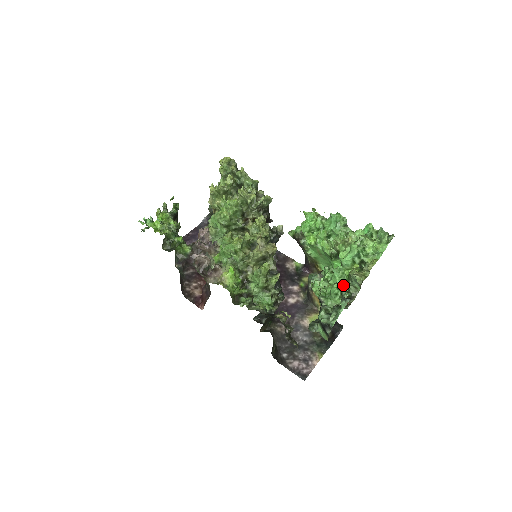
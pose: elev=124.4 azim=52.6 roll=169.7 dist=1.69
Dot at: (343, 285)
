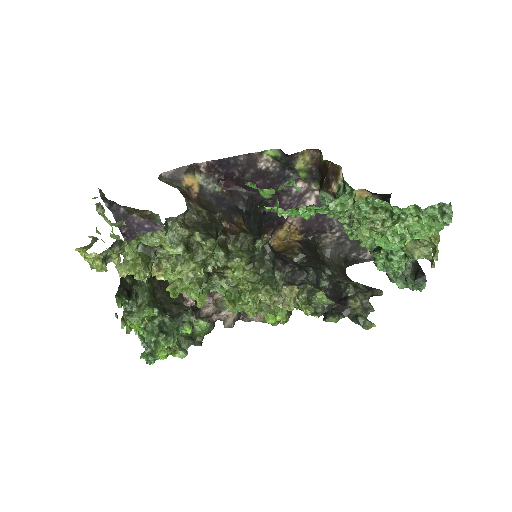
Dot at: (403, 261)
